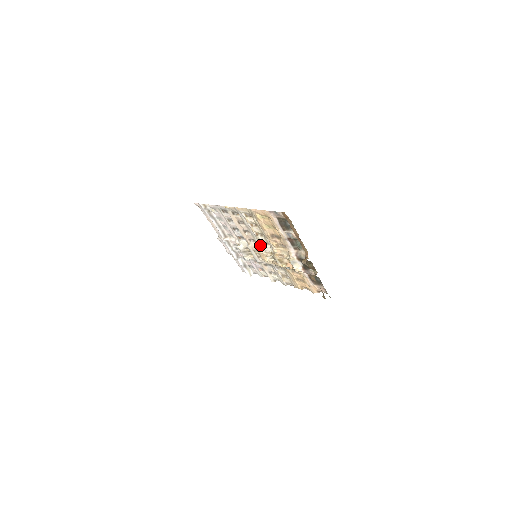
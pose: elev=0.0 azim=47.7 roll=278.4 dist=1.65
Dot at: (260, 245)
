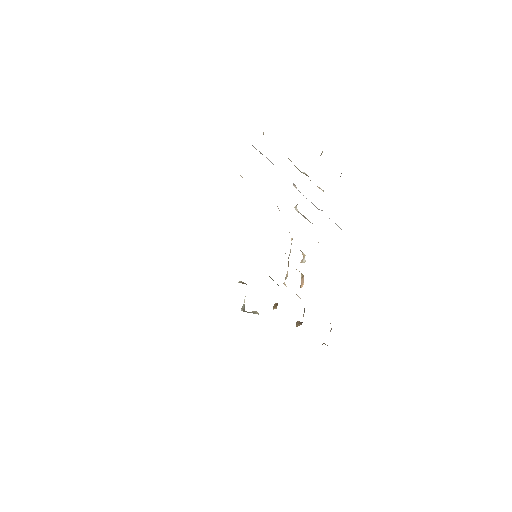
Dot at: (289, 232)
